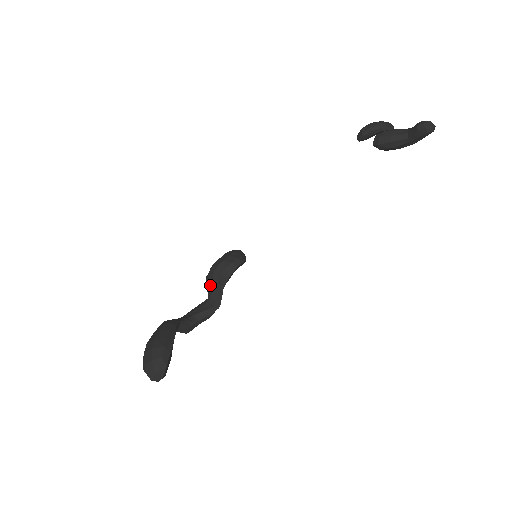
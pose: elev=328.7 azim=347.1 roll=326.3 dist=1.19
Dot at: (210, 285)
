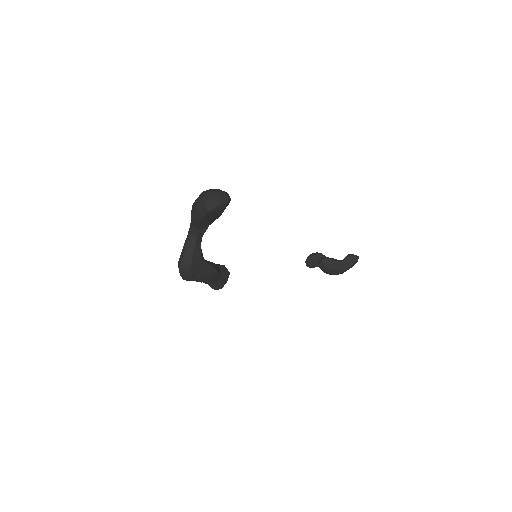
Dot at: occluded
